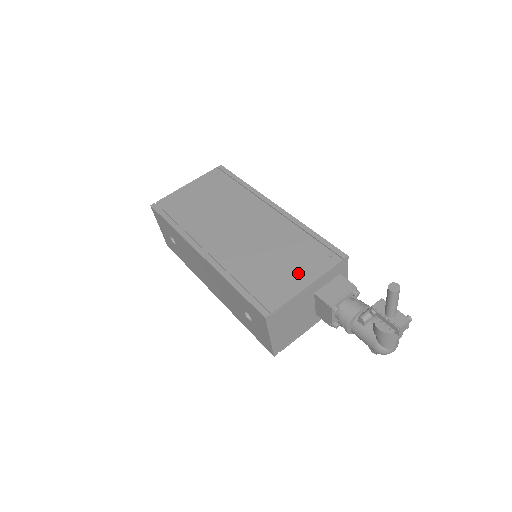
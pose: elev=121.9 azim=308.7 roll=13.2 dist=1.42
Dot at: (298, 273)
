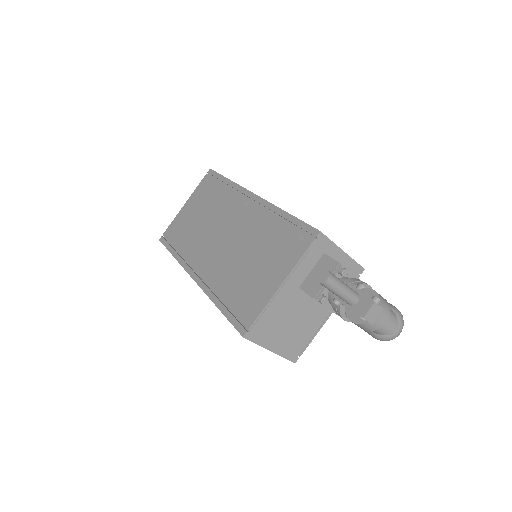
Dot at: (272, 272)
